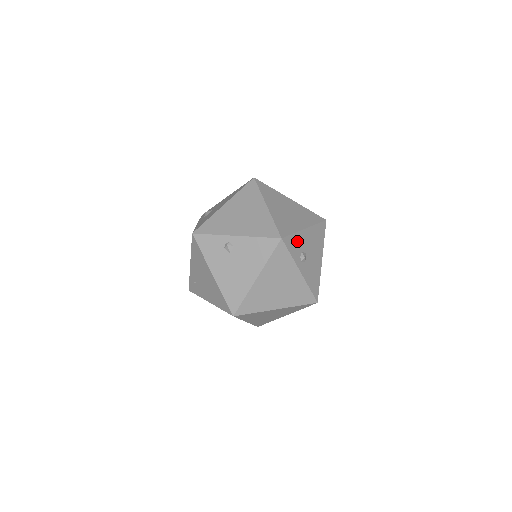
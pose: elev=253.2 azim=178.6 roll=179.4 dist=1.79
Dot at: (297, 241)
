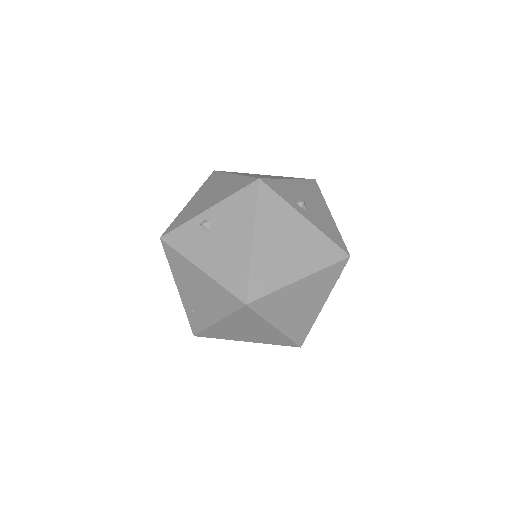
Dot at: (284, 187)
